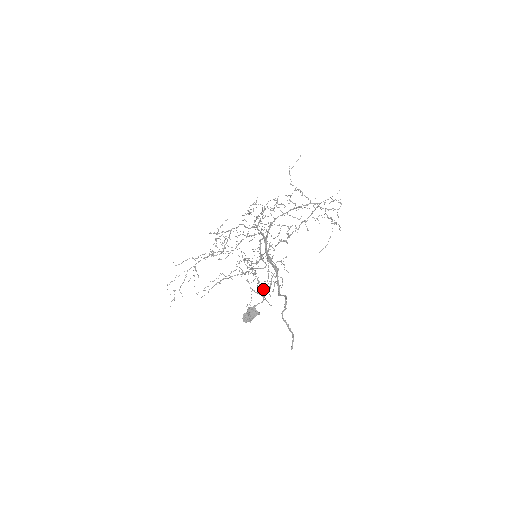
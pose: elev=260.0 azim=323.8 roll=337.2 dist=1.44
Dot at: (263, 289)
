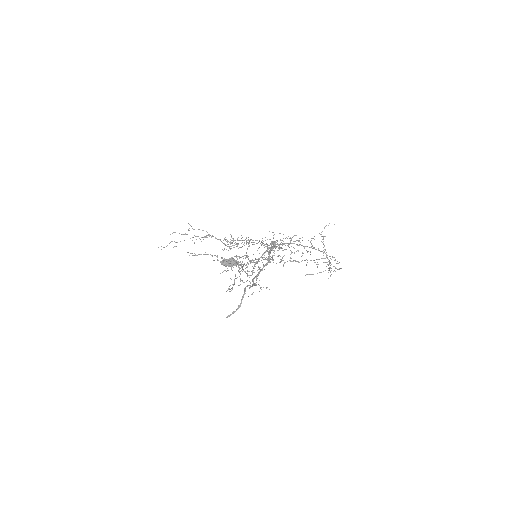
Dot at: (251, 261)
